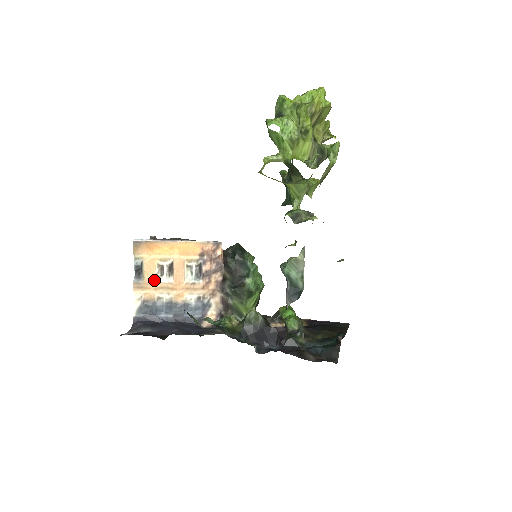
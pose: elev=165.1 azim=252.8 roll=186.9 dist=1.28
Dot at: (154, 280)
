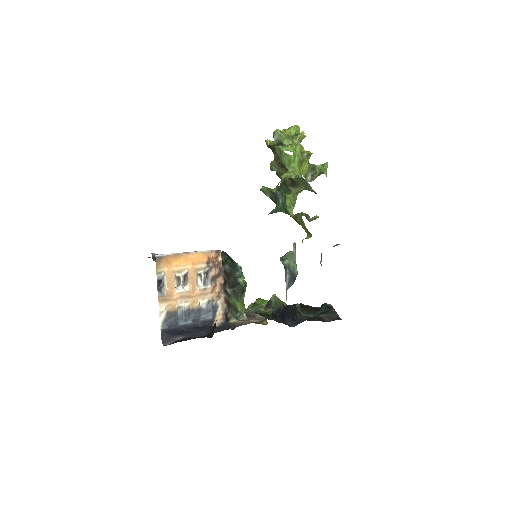
Dot at: (174, 291)
